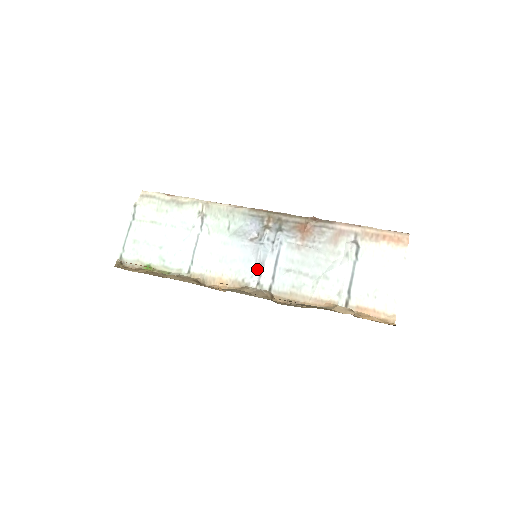
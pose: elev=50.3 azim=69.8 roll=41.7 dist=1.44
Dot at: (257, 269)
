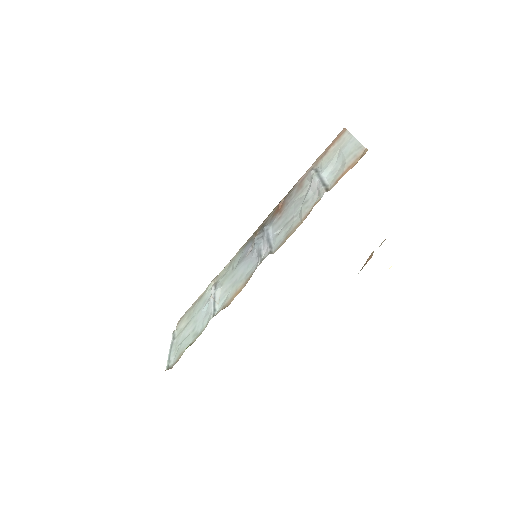
Dot at: (258, 258)
